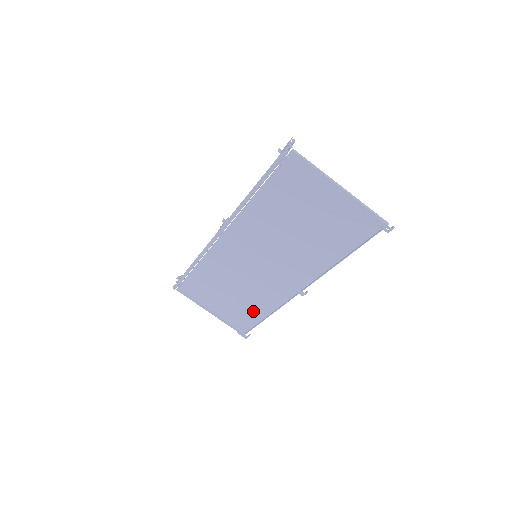
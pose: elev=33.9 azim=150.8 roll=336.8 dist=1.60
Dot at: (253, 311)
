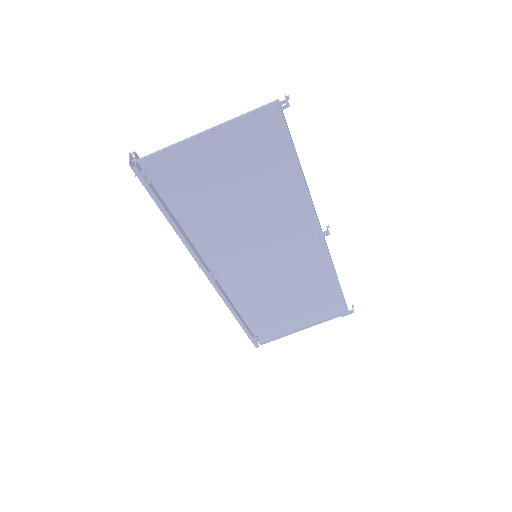
Dot at: (324, 290)
